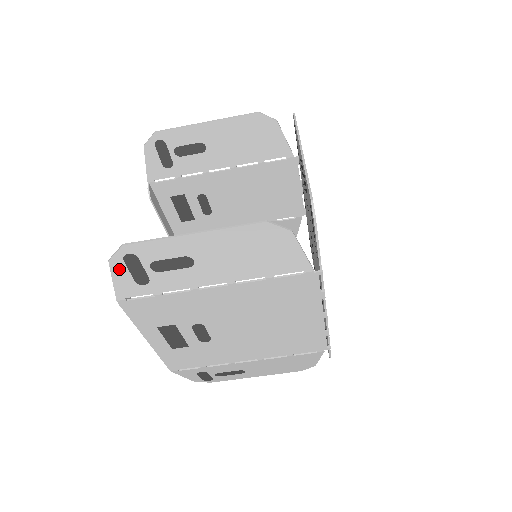
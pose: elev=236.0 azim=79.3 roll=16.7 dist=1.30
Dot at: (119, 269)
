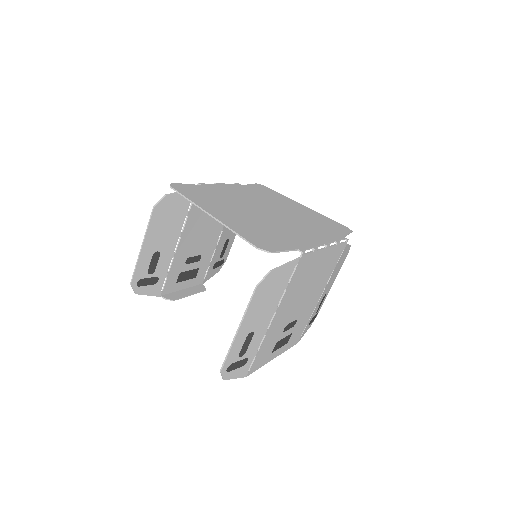
Dot at: (231, 375)
